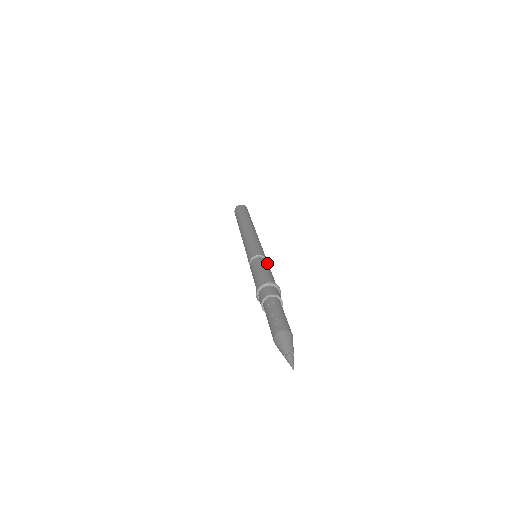
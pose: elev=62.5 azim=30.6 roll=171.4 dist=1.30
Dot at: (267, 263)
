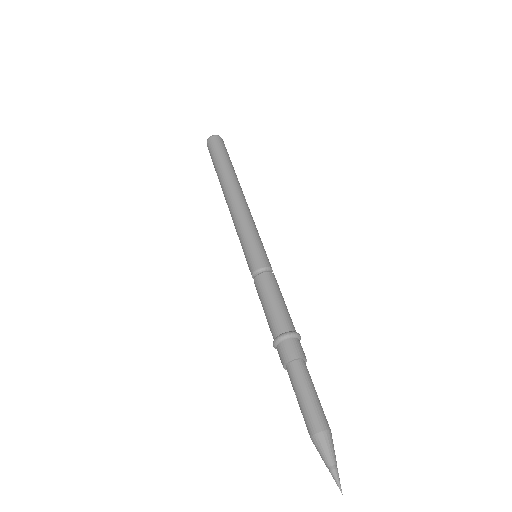
Dot at: (269, 281)
